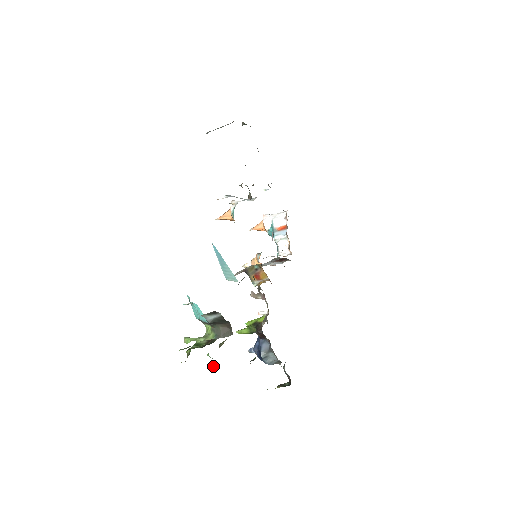
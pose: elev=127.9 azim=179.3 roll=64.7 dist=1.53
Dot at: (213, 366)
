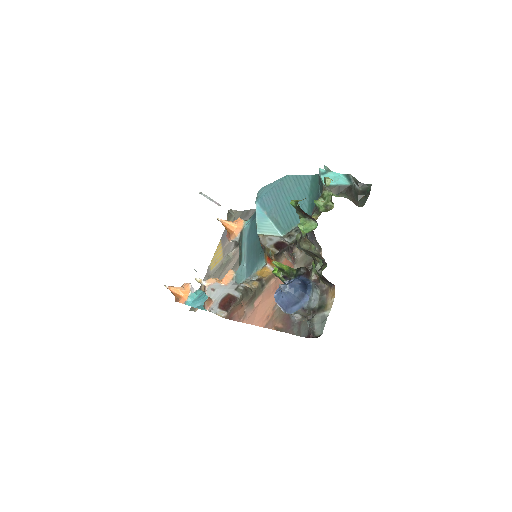
Dot at: (305, 233)
